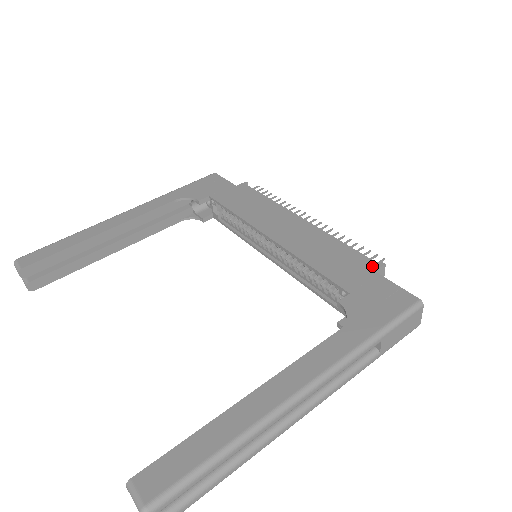
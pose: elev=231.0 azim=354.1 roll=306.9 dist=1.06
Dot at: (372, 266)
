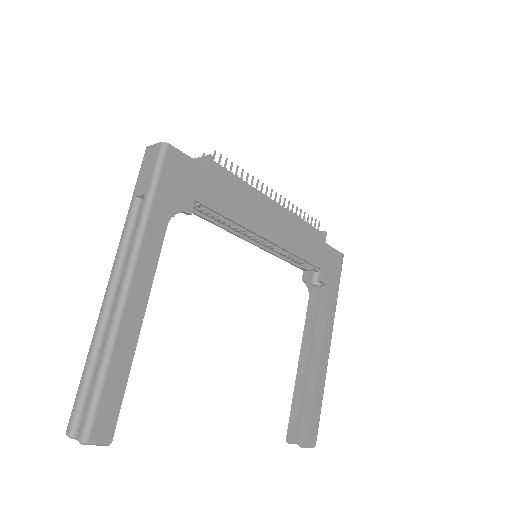
Dot at: (324, 239)
